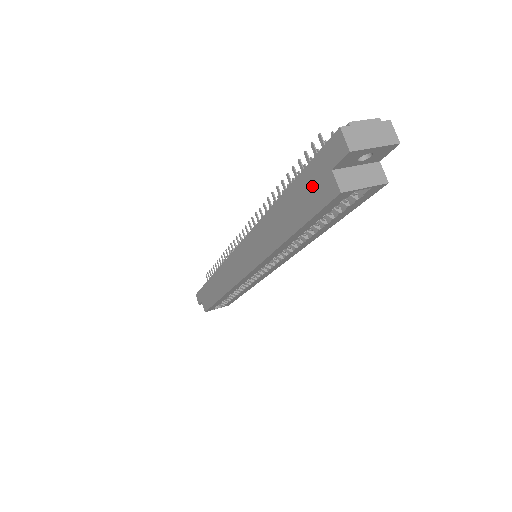
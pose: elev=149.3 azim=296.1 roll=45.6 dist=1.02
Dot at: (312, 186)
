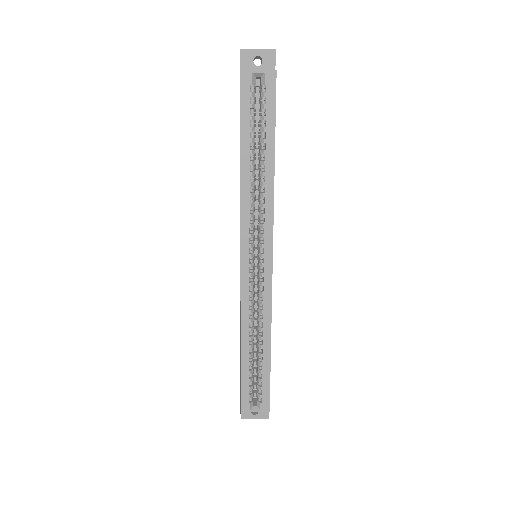
Dot at: occluded
